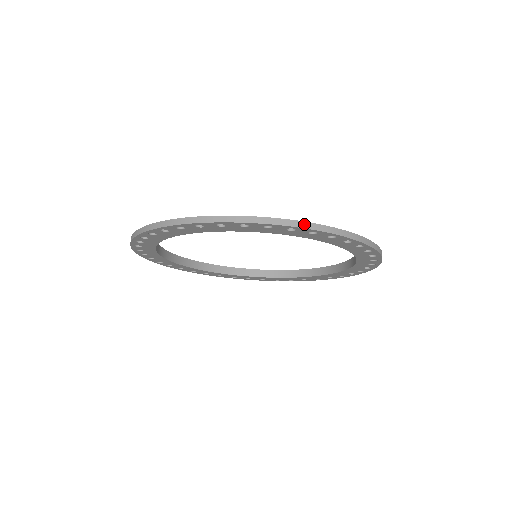
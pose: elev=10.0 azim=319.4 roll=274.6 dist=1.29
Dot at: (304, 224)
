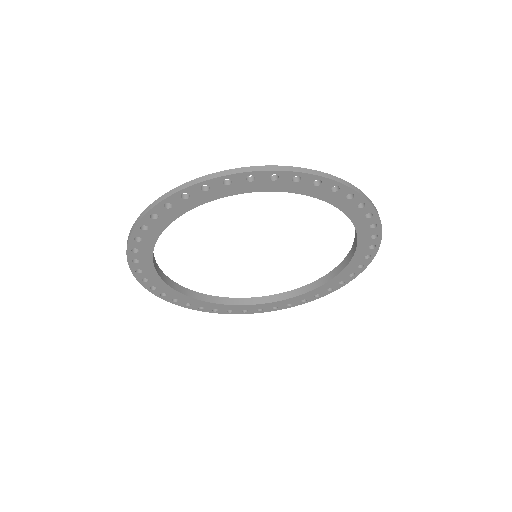
Dot at: (381, 225)
